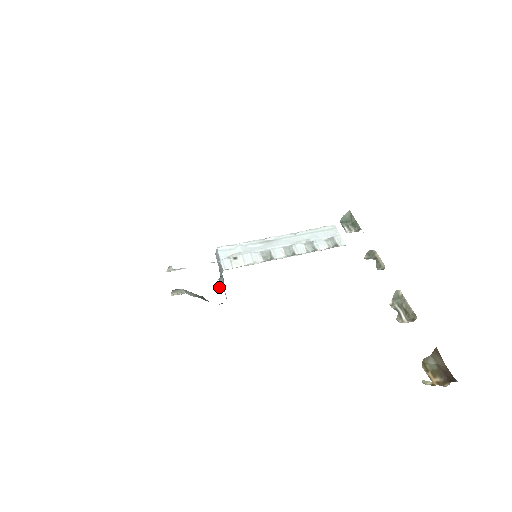
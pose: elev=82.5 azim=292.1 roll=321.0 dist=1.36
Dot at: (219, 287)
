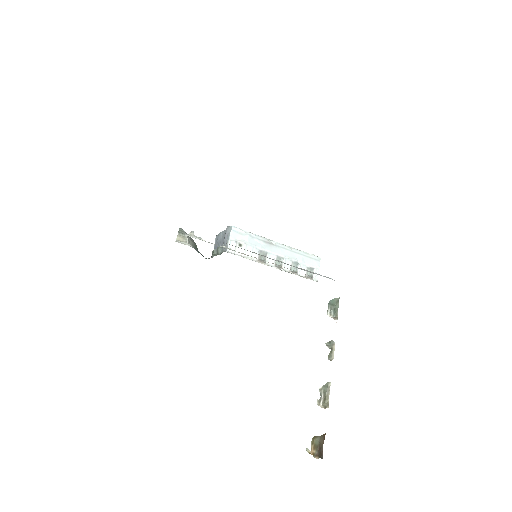
Dot at: (214, 250)
